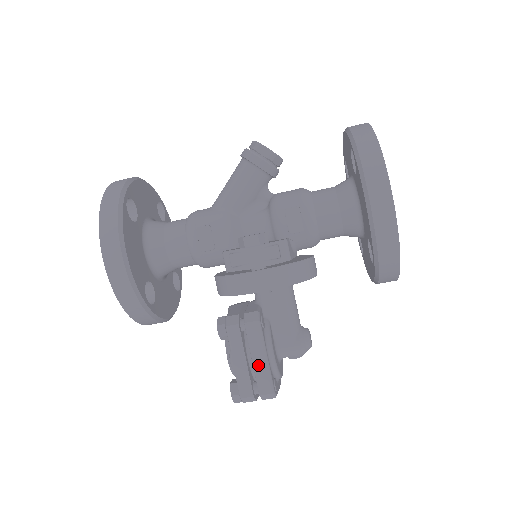
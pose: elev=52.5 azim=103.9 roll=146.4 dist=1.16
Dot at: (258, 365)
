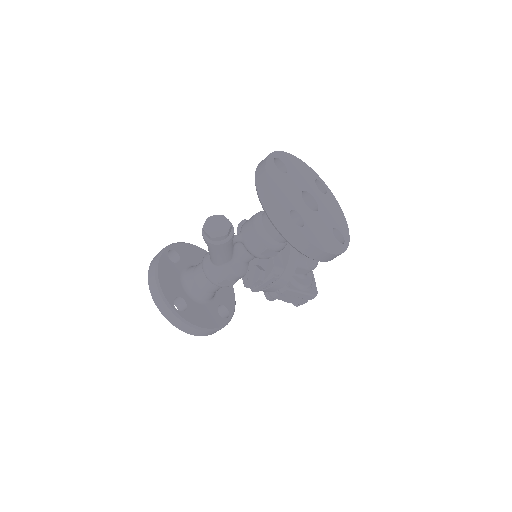
Dot at: (301, 297)
